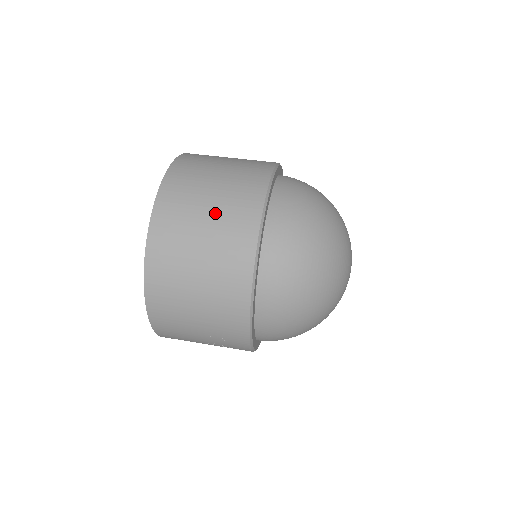
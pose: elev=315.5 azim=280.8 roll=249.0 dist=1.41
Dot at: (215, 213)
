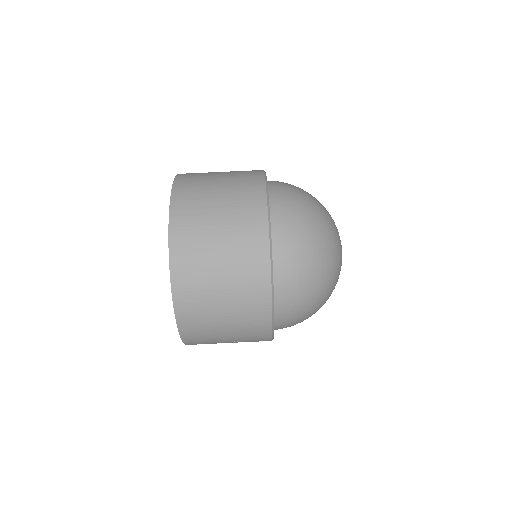
Dot at: (230, 301)
